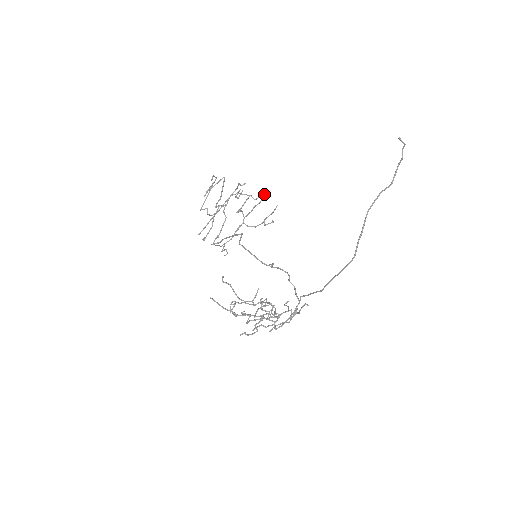
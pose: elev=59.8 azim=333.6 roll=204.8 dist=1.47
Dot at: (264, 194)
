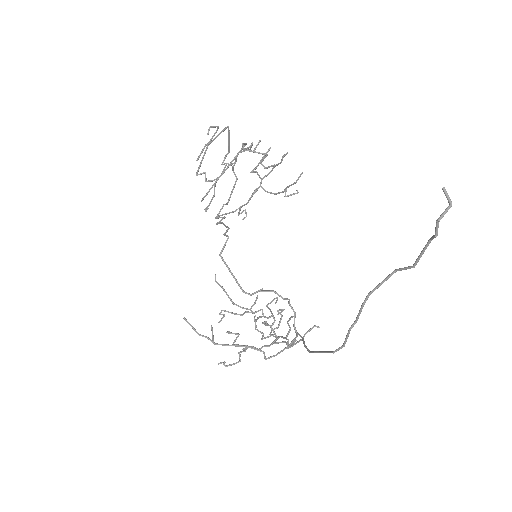
Dot at: occluded
